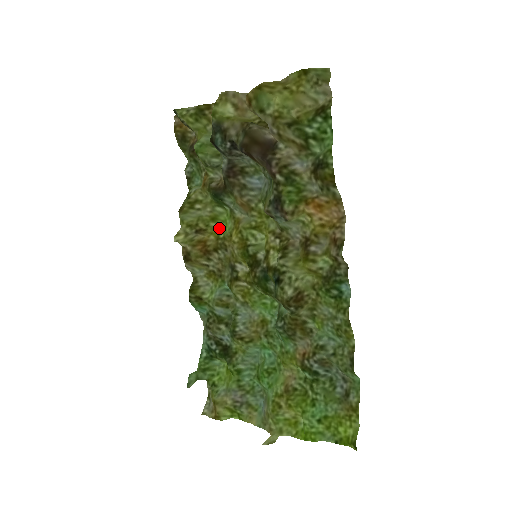
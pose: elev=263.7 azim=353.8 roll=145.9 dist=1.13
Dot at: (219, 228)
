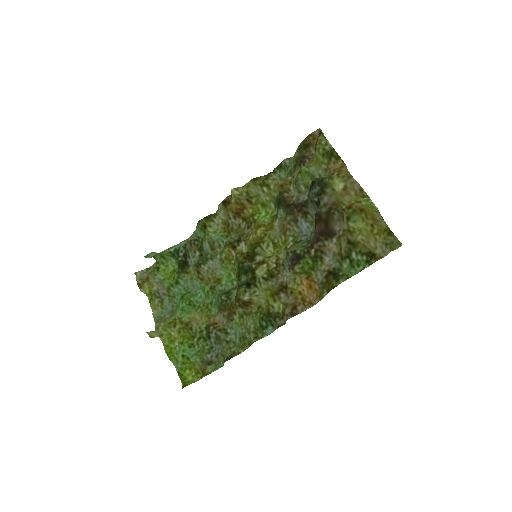
Dot at: (260, 211)
